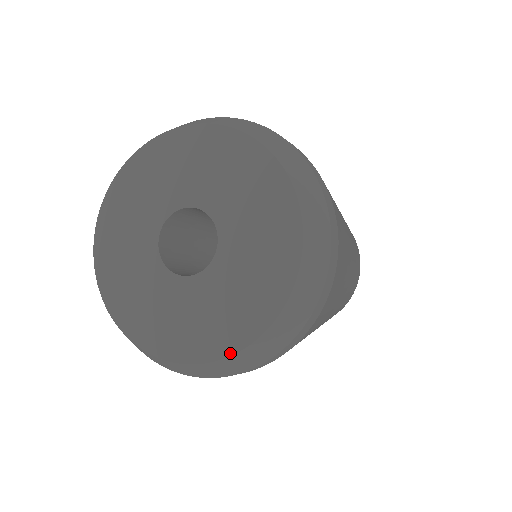
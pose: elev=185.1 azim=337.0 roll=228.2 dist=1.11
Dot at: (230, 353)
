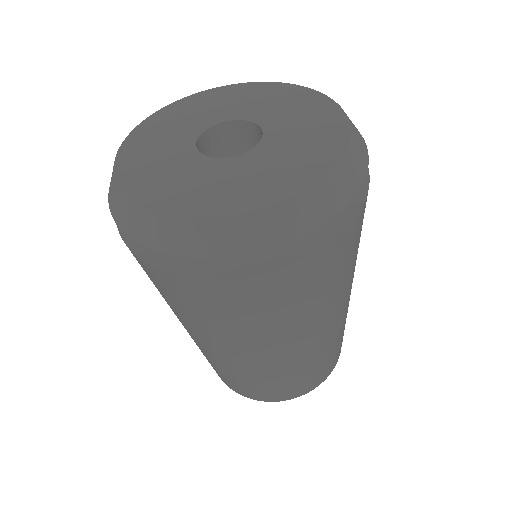
Dot at: (163, 211)
